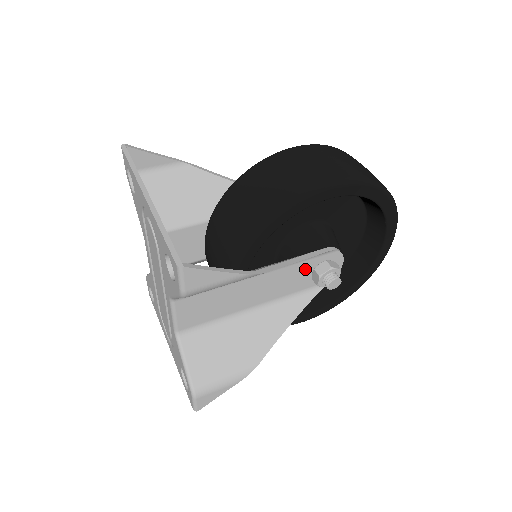
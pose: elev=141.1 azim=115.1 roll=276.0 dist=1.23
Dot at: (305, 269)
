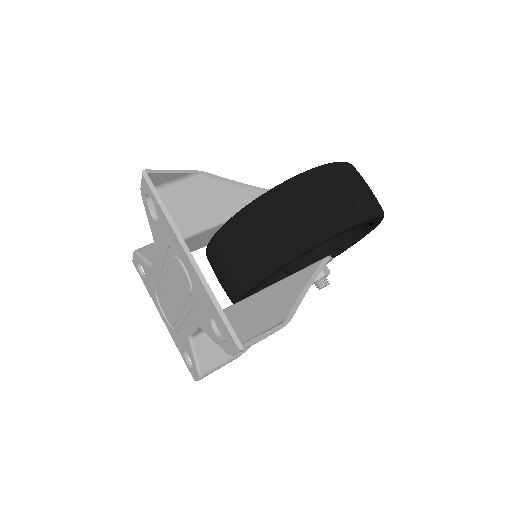
Dot at: occluded
